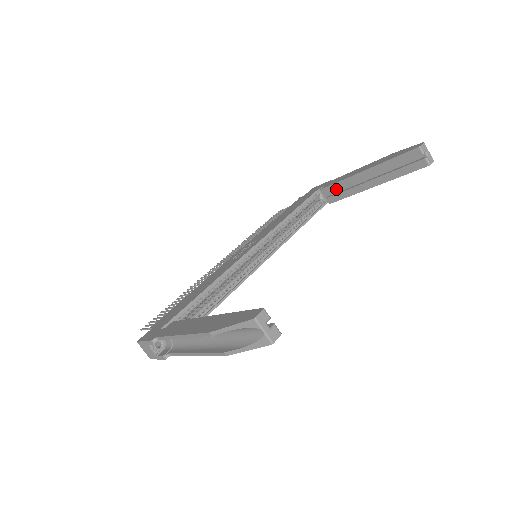
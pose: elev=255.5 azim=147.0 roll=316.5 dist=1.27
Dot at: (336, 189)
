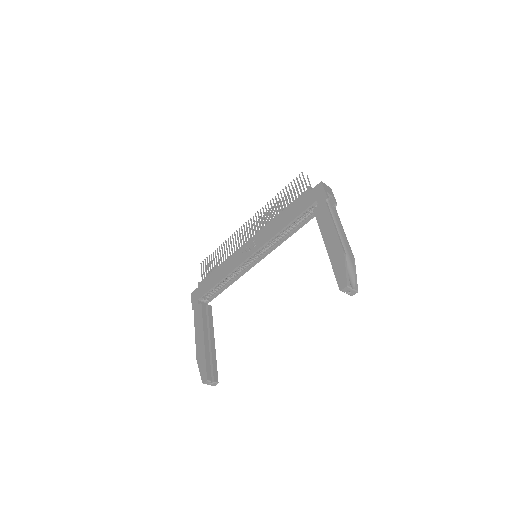
Dot at: occluded
